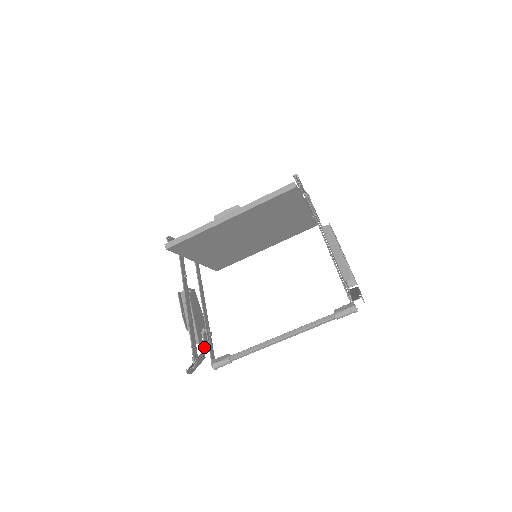
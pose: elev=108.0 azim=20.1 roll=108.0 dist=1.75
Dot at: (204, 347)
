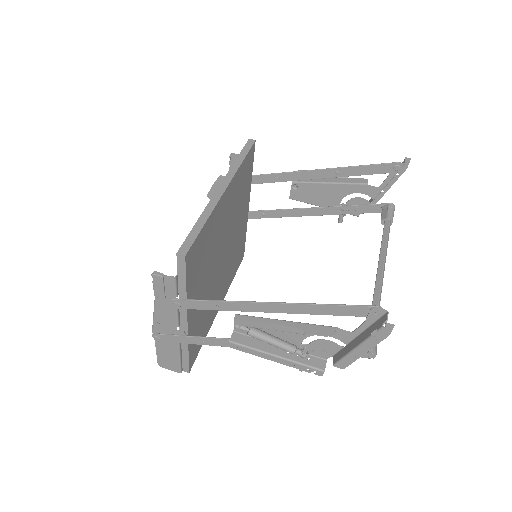
Dot at: (339, 338)
